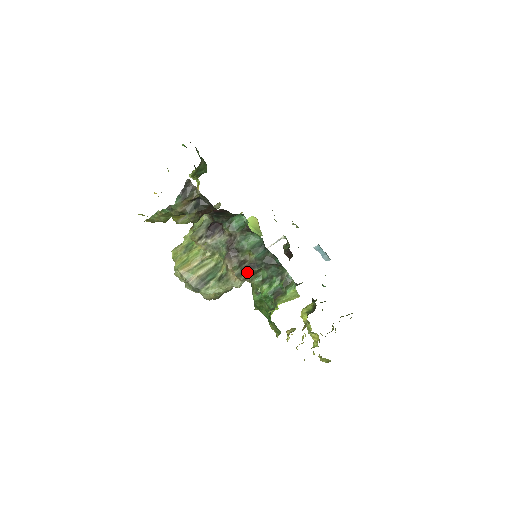
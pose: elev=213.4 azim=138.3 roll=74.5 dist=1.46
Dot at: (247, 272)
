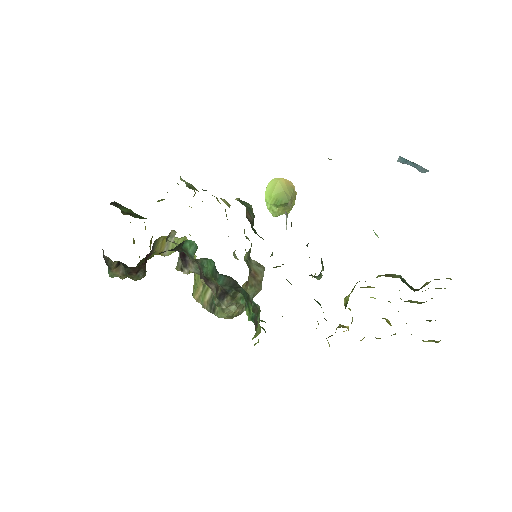
Dot at: (225, 299)
